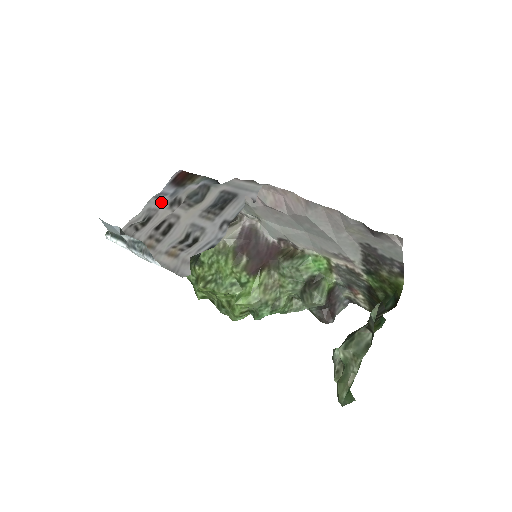
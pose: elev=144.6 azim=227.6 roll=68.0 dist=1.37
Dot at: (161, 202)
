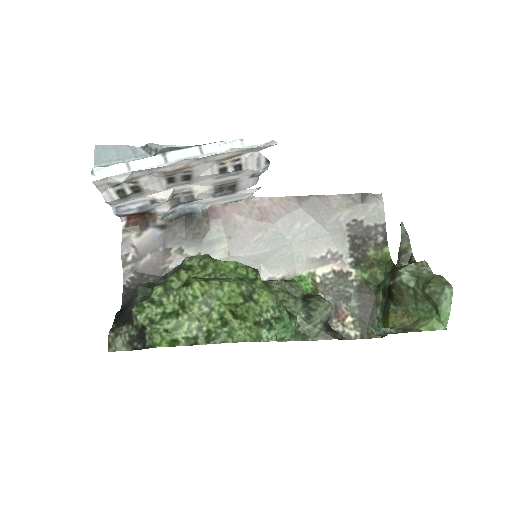
Dot at: (136, 200)
